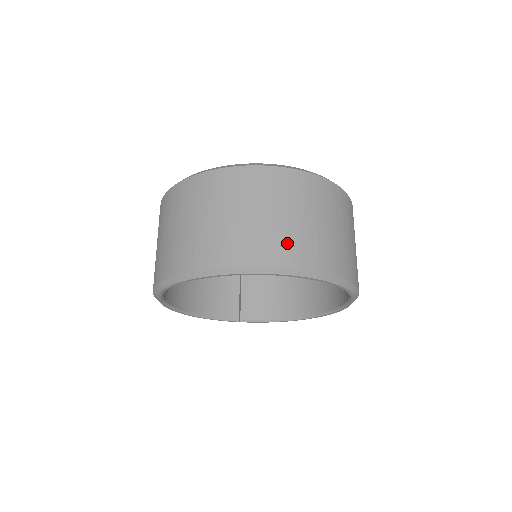
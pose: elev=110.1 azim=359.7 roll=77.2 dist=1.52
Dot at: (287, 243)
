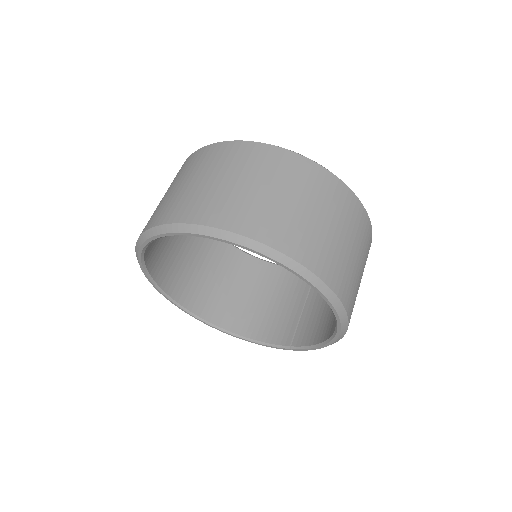
Dot at: (174, 205)
